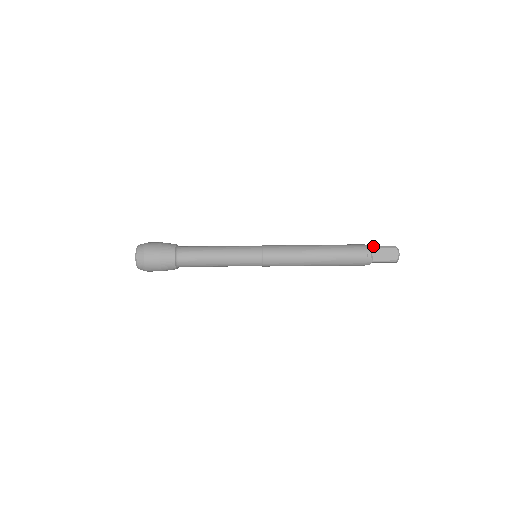
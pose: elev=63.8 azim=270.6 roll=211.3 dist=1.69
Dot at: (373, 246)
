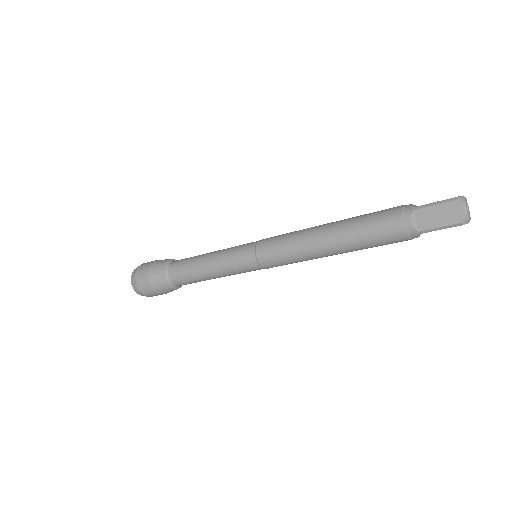
Dot at: occluded
